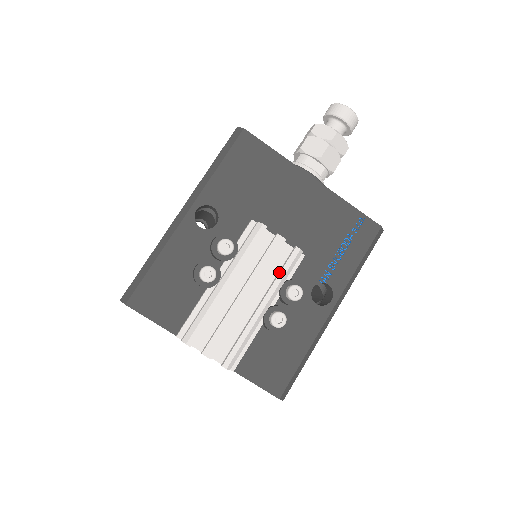
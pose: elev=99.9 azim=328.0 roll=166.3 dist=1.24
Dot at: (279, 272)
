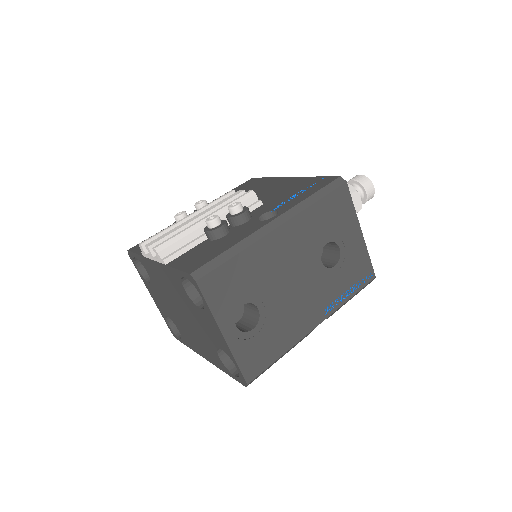
Dot at: (230, 204)
